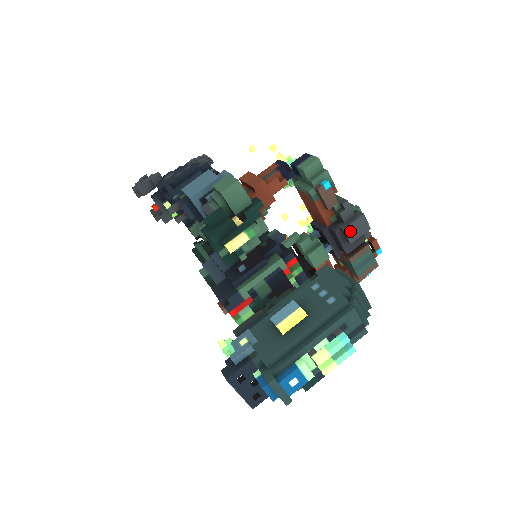
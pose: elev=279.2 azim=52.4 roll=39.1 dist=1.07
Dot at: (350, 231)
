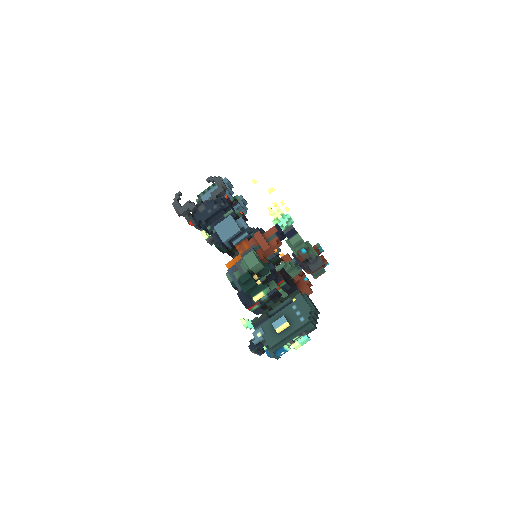
Dot at: (314, 268)
